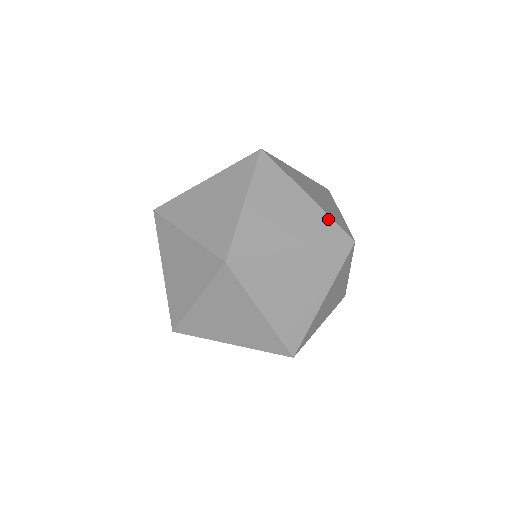
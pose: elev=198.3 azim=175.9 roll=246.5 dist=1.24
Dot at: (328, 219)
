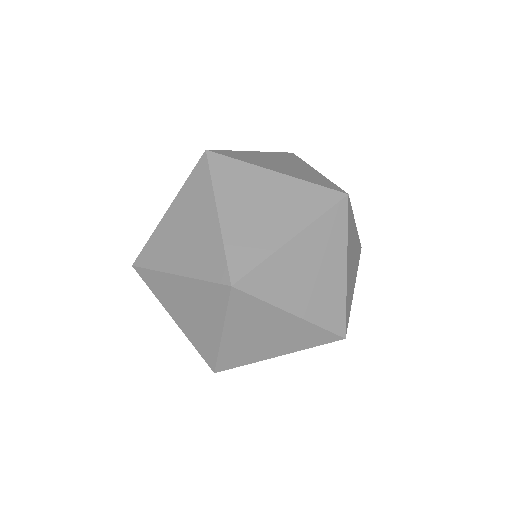
Dot at: (343, 304)
